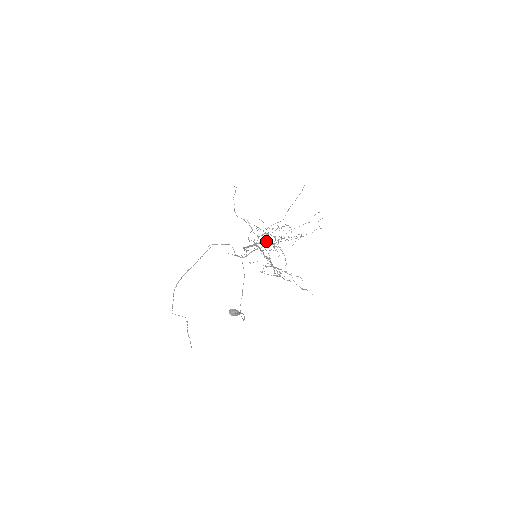
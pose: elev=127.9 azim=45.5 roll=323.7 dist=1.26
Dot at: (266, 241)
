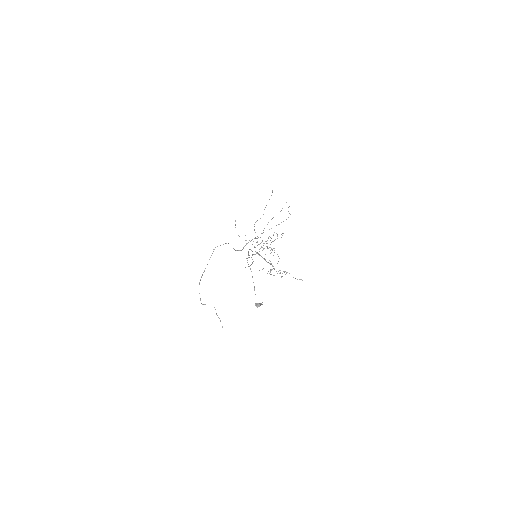
Dot at: (263, 249)
